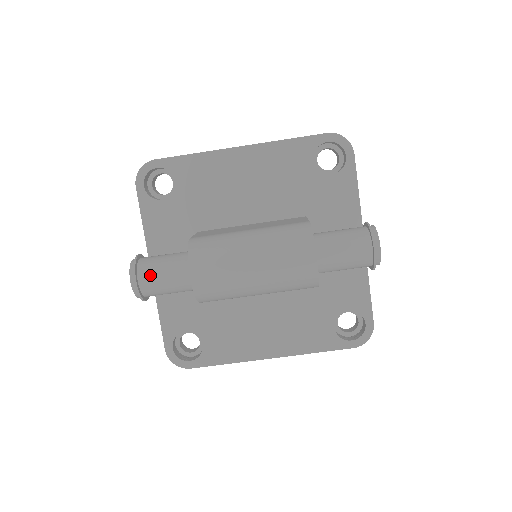
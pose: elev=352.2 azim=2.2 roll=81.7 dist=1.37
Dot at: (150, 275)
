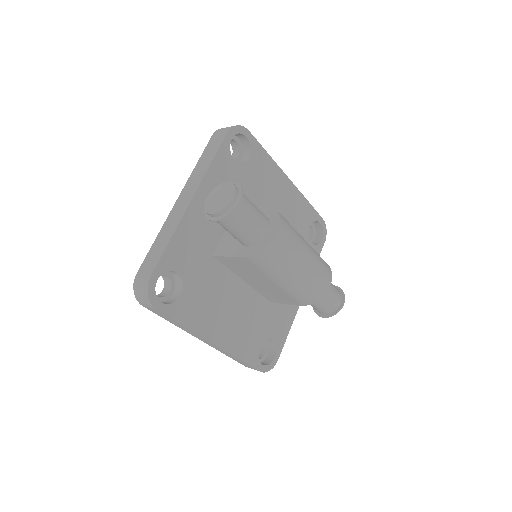
Dot at: (247, 206)
